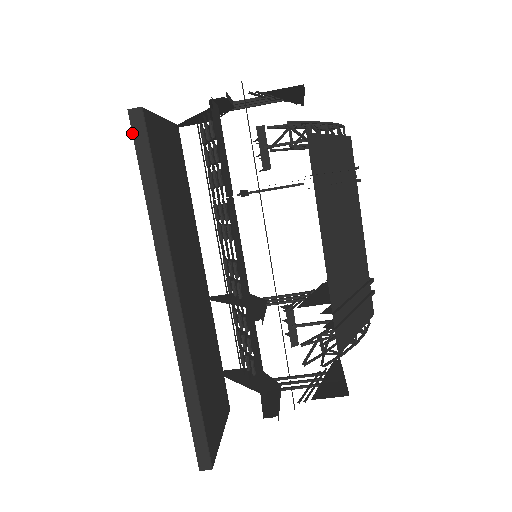
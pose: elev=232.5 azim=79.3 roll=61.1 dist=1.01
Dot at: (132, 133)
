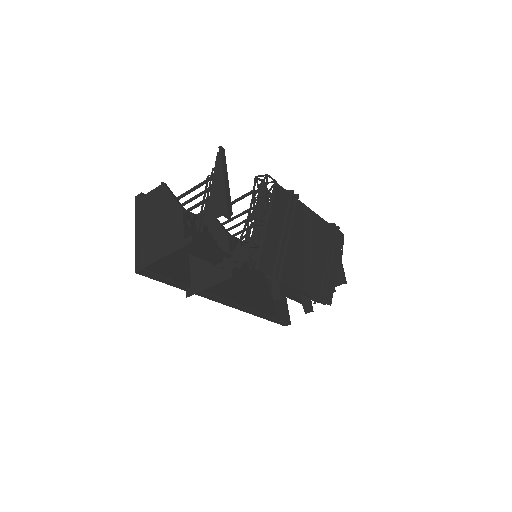
Dot at: occluded
